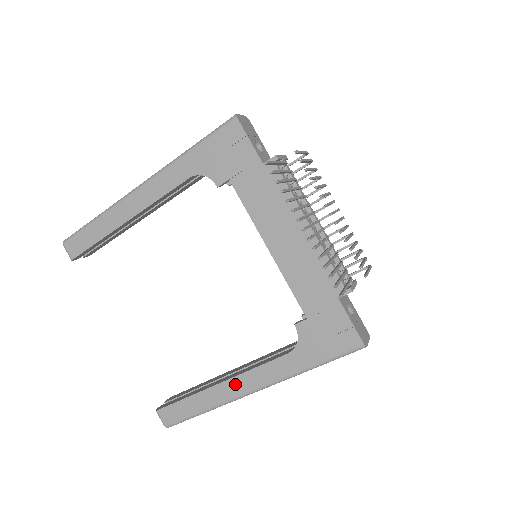
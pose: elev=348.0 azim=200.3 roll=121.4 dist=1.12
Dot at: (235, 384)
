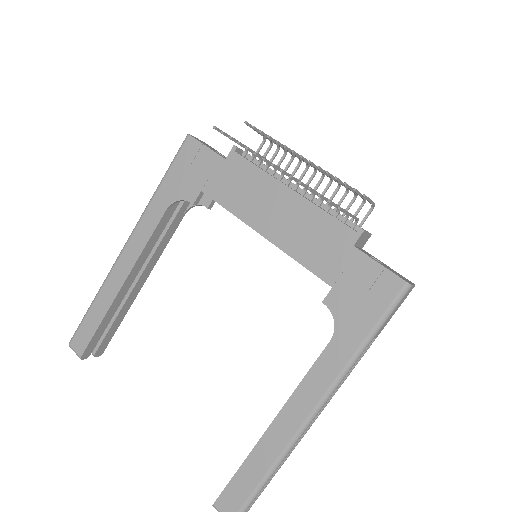
Dot at: (288, 415)
